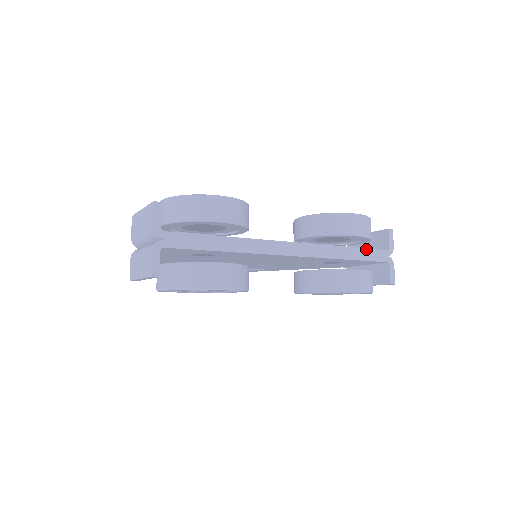
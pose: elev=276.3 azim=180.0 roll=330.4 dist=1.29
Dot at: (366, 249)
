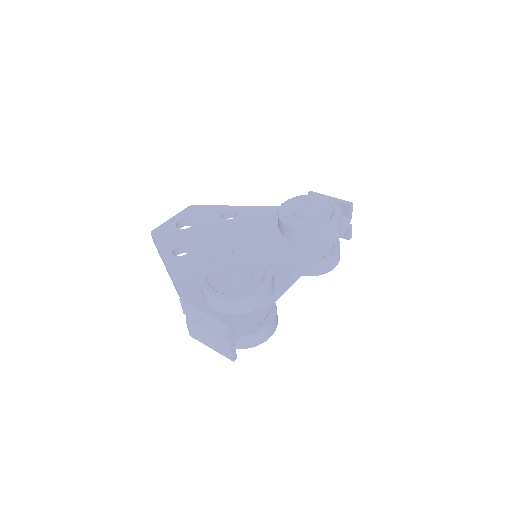
Dot at: (338, 232)
